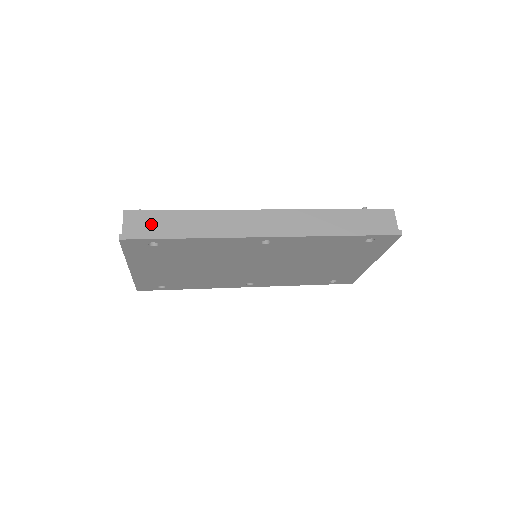
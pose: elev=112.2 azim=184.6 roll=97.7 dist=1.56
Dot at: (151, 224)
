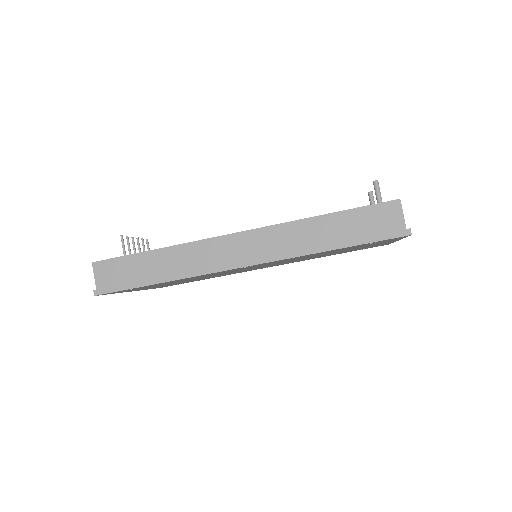
Dot at: (121, 273)
